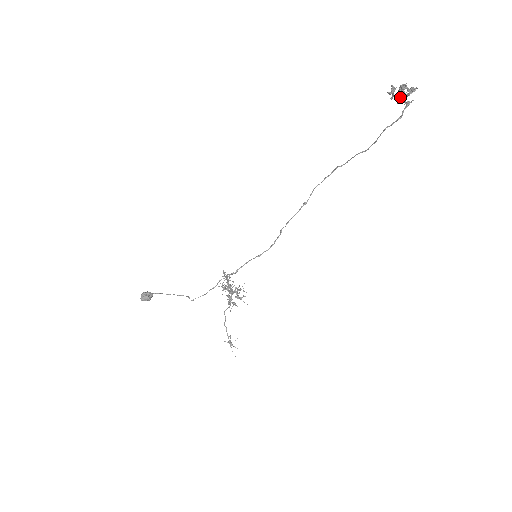
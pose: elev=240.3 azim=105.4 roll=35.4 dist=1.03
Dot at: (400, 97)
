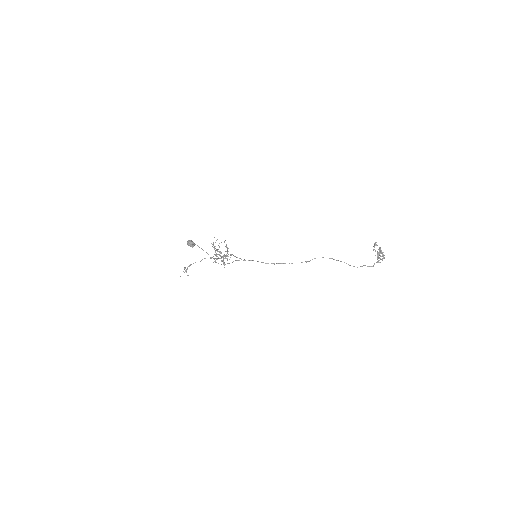
Dot at: (378, 255)
